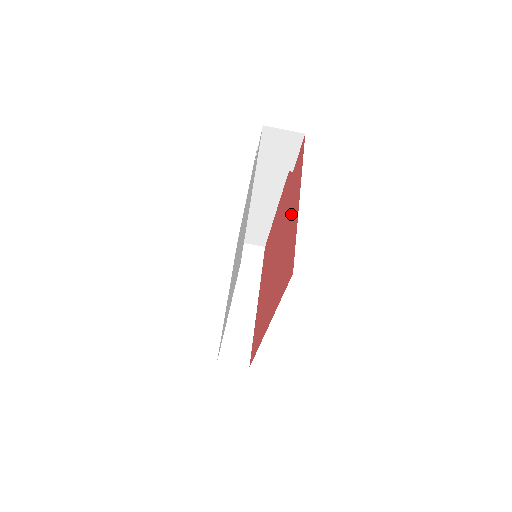
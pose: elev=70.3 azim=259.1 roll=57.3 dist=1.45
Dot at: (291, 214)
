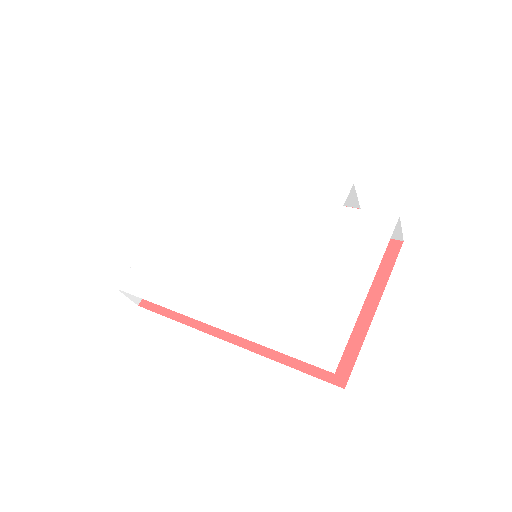
Dot at: occluded
